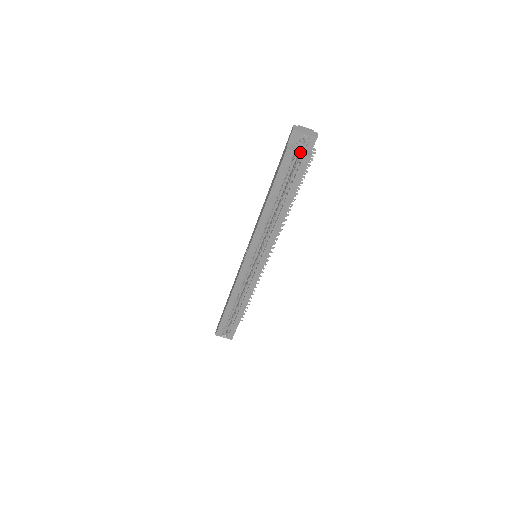
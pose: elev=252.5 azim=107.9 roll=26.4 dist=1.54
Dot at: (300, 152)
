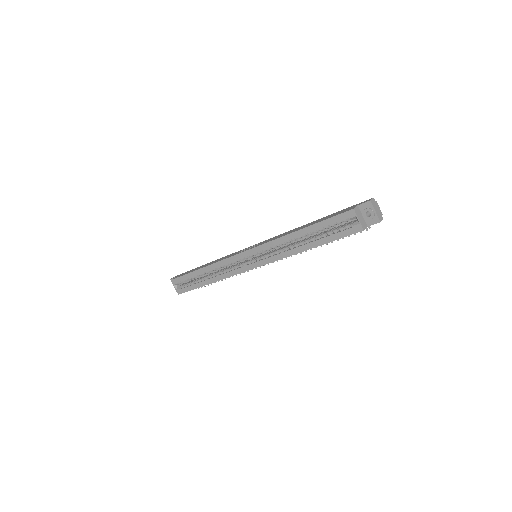
Dot at: (360, 220)
